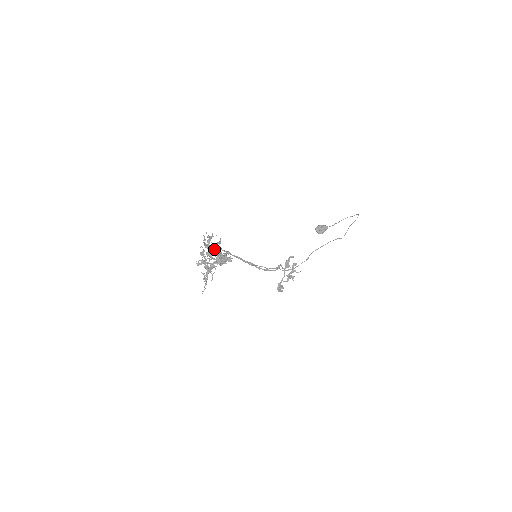
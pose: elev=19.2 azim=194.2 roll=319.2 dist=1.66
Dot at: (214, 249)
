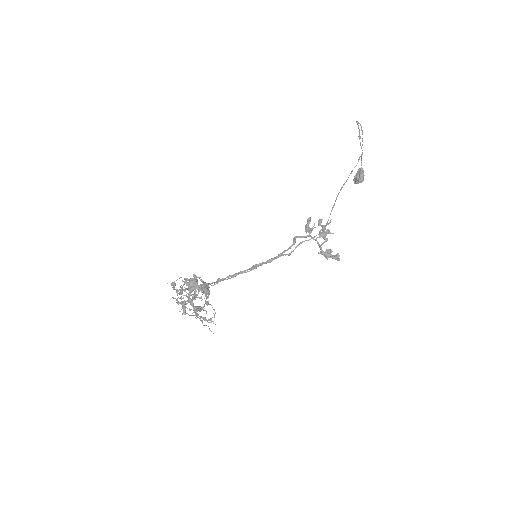
Dot at: occluded
